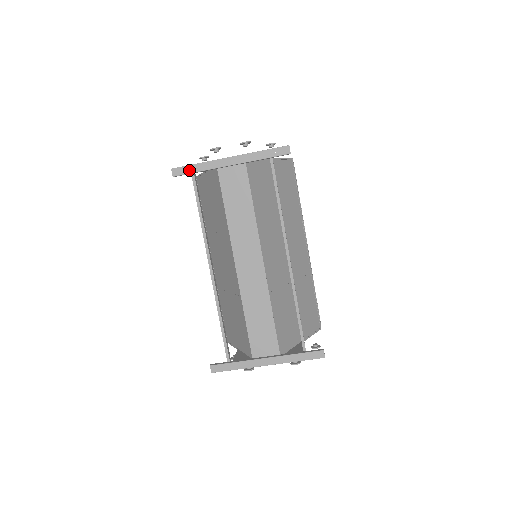
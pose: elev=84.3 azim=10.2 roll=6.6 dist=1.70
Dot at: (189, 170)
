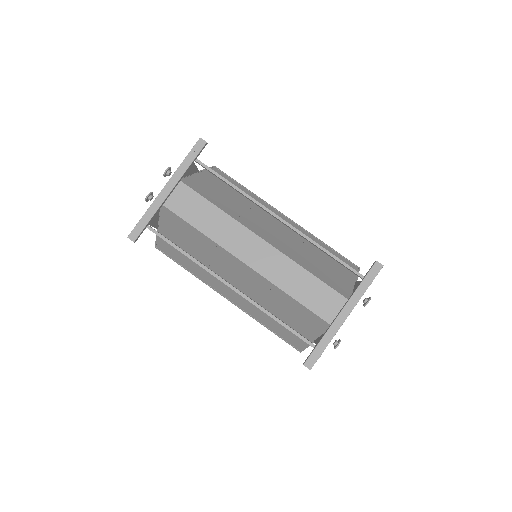
Dot at: (142, 225)
